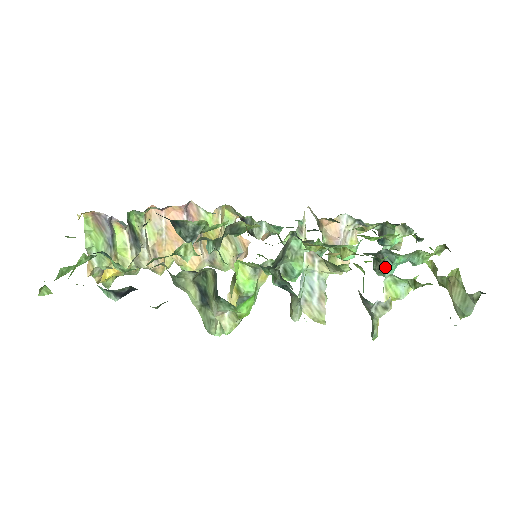
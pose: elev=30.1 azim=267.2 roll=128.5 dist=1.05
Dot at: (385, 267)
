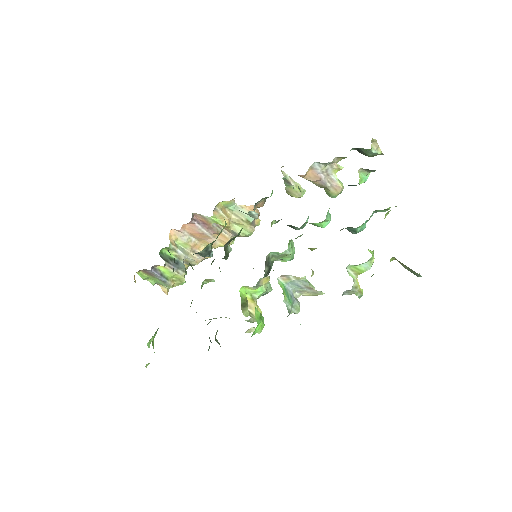
Dot at: occluded
